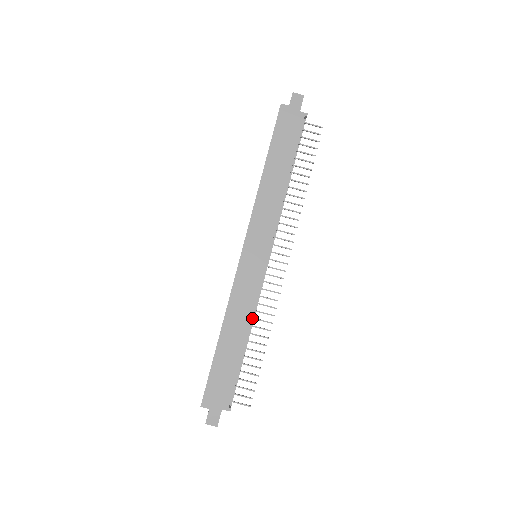
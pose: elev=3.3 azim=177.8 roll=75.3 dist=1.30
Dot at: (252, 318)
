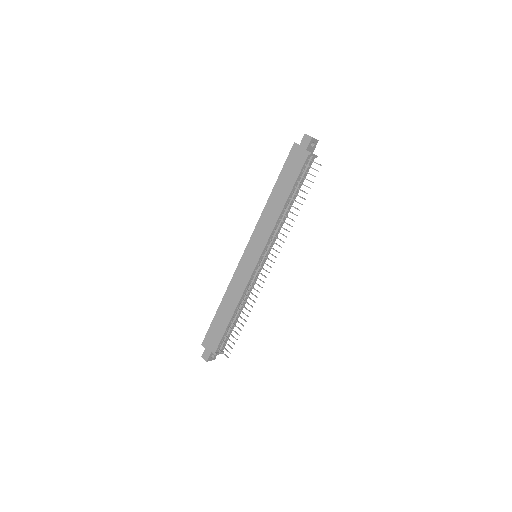
Dot at: (242, 299)
